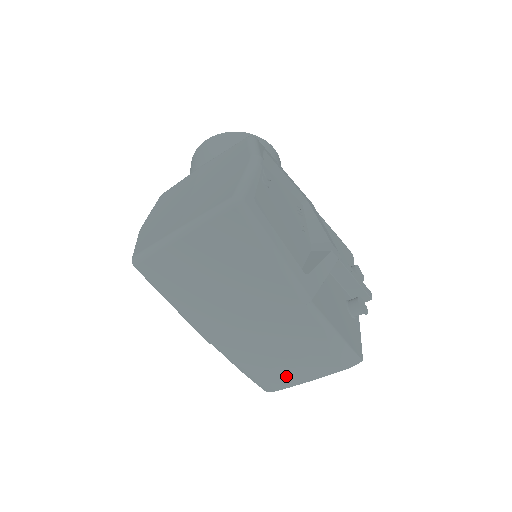
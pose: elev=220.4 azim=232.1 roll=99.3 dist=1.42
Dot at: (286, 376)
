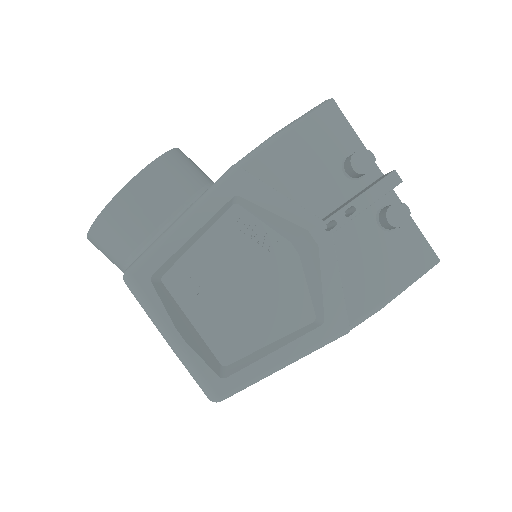
Dot at: occluded
